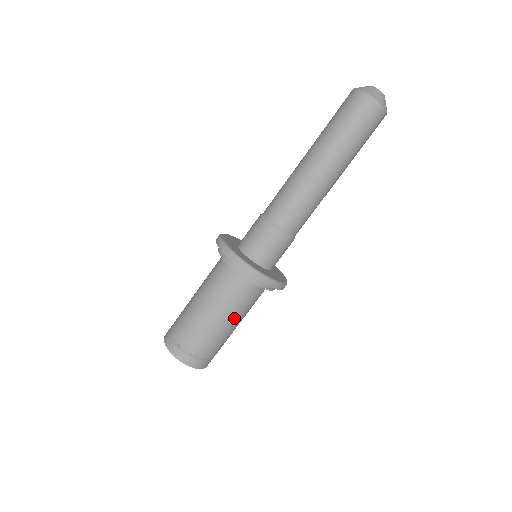
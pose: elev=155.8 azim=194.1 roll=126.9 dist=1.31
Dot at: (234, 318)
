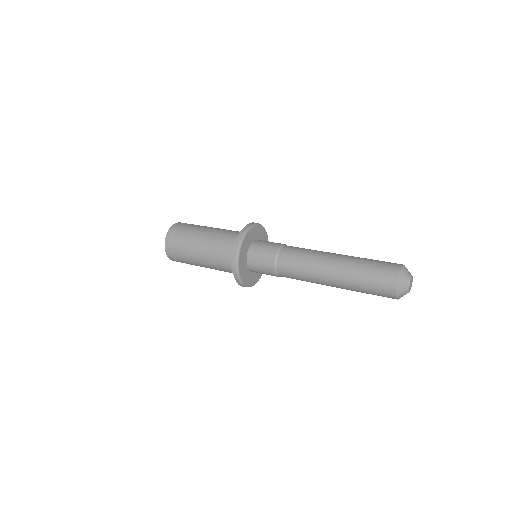
Dot at: occluded
